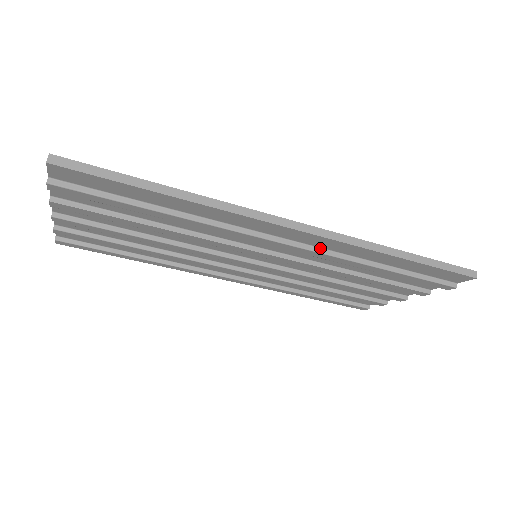
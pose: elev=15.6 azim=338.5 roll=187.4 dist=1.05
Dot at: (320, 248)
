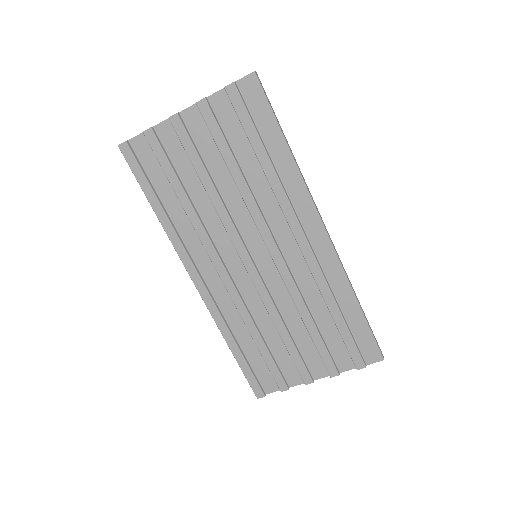
Dot at: (318, 261)
